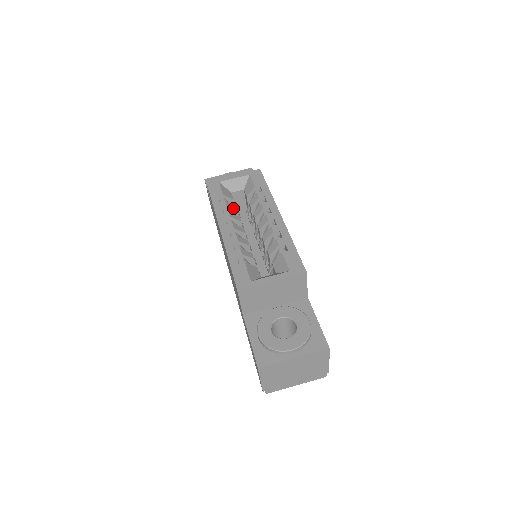
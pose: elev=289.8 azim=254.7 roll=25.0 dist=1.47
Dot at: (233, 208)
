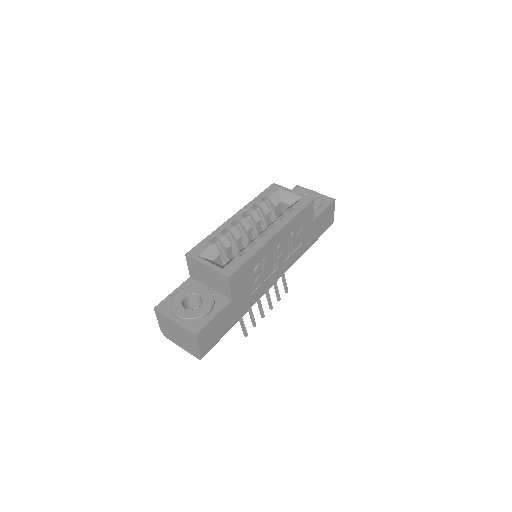
Dot at: (264, 211)
